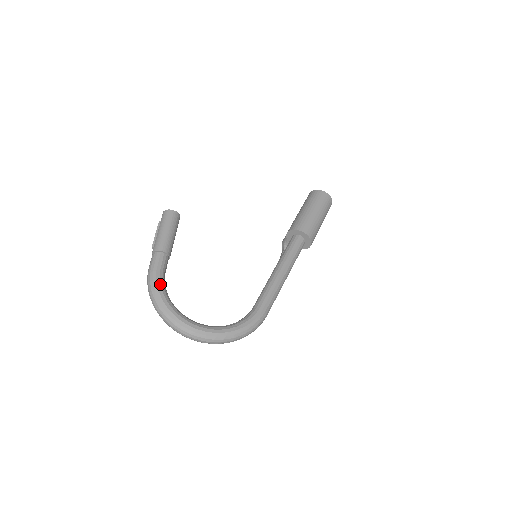
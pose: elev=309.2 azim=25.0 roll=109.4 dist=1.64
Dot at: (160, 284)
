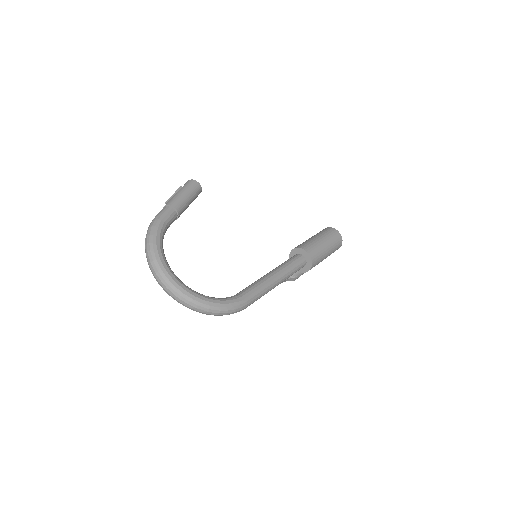
Dot at: (160, 232)
